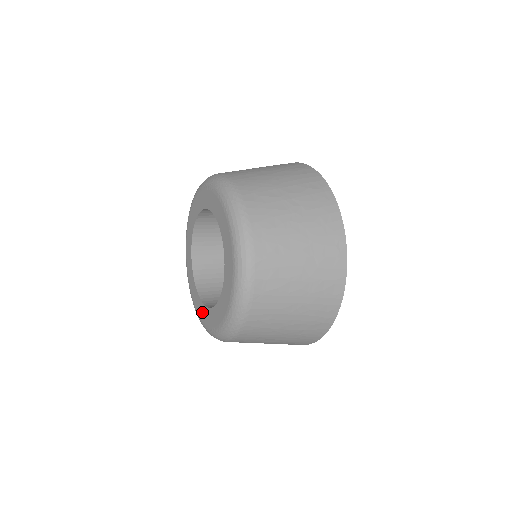
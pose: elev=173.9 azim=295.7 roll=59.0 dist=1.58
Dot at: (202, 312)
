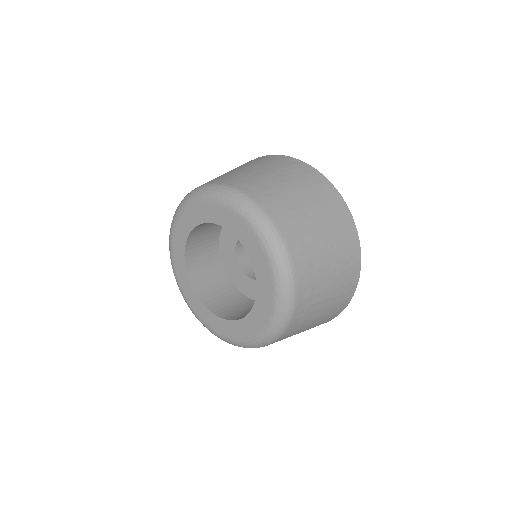
Dot at: (202, 312)
